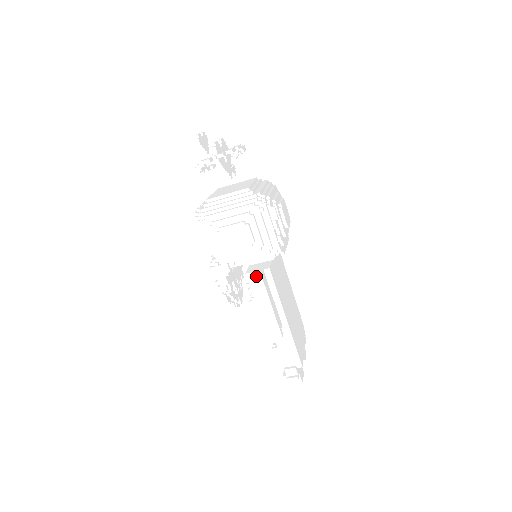
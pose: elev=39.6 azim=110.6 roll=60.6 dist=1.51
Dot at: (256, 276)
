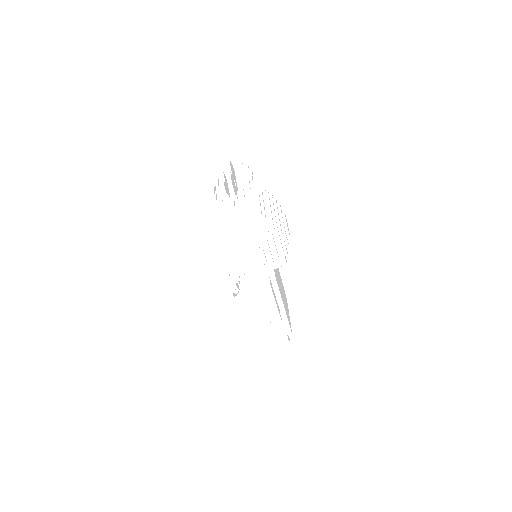
Dot at: (266, 285)
